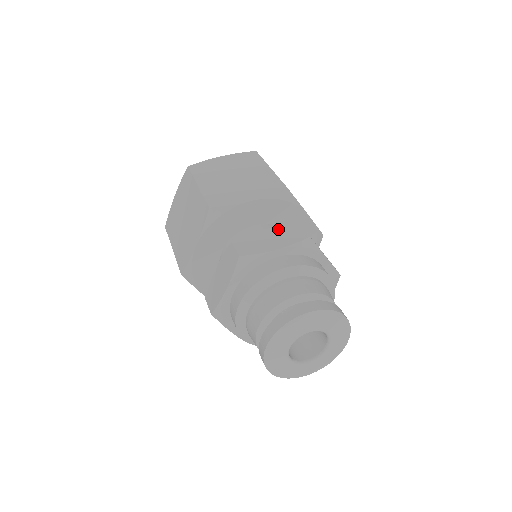
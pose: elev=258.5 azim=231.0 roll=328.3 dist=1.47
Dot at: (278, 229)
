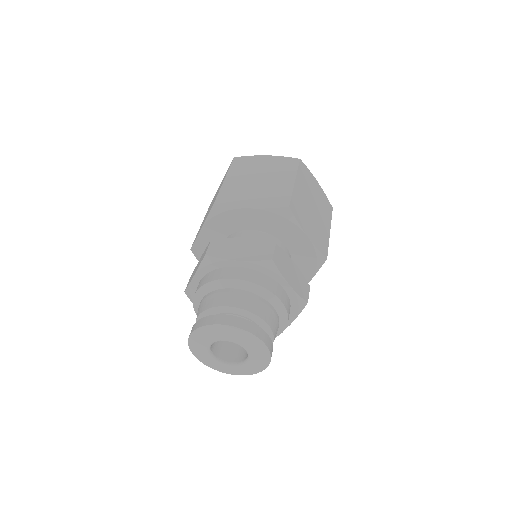
Dot at: (255, 242)
